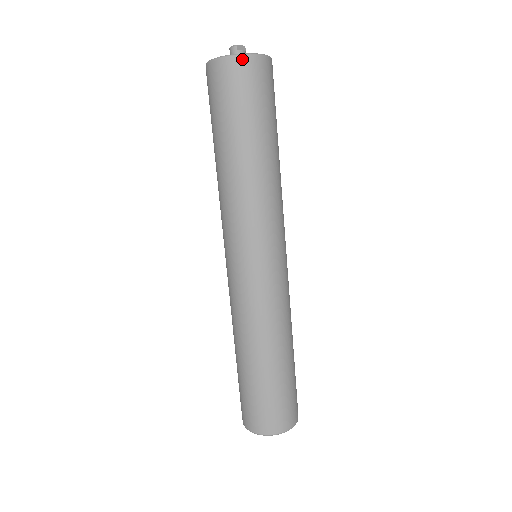
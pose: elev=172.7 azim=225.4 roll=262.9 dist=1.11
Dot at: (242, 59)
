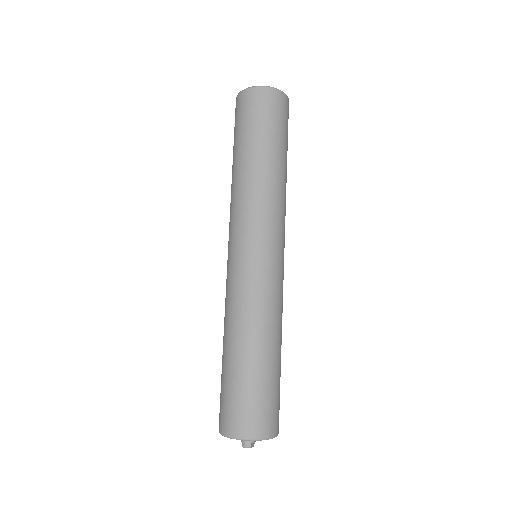
Dot at: (277, 92)
